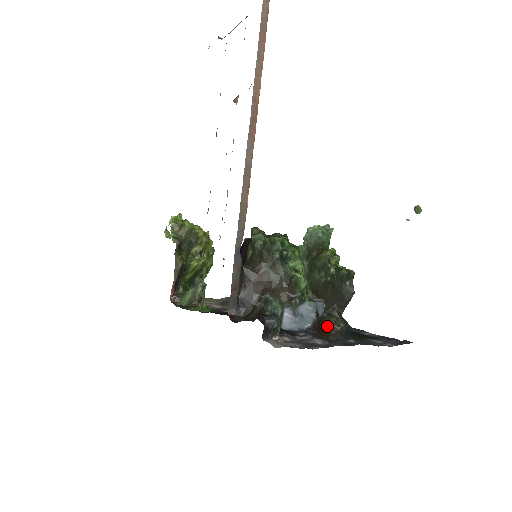
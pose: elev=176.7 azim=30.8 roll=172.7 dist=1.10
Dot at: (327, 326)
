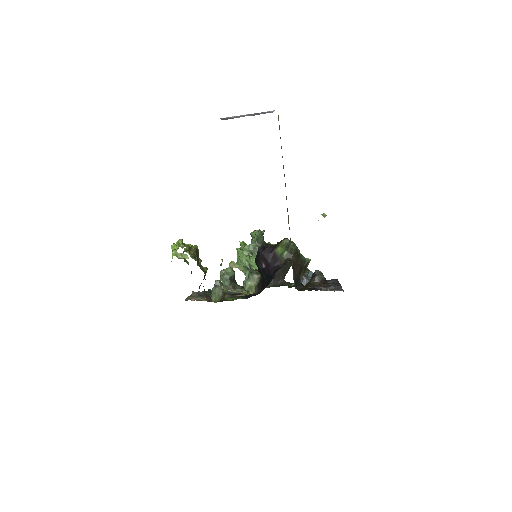
Dot at: occluded
